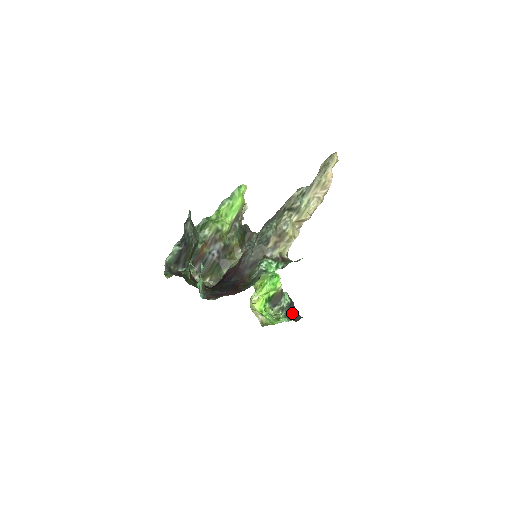
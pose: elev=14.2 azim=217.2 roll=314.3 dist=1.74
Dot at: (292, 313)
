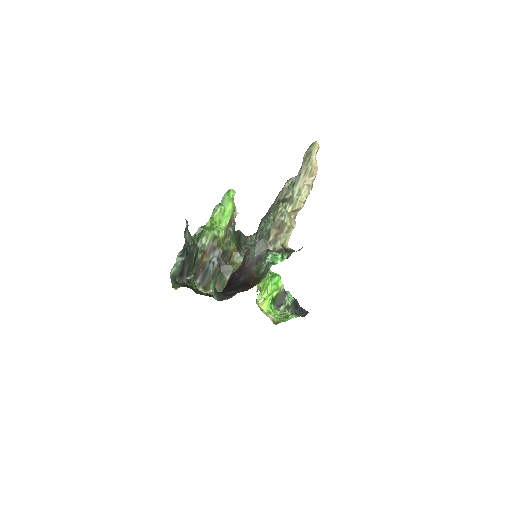
Dot at: (298, 310)
